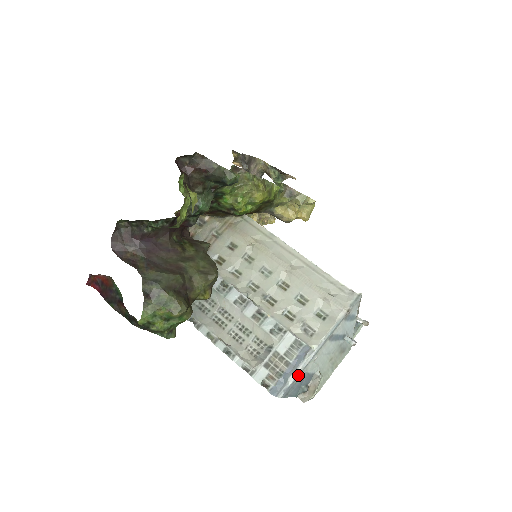
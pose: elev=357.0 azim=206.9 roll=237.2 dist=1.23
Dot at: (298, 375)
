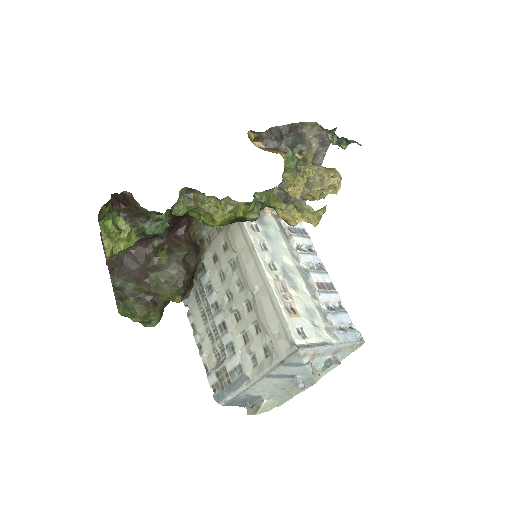
Dot at: (238, 394)
